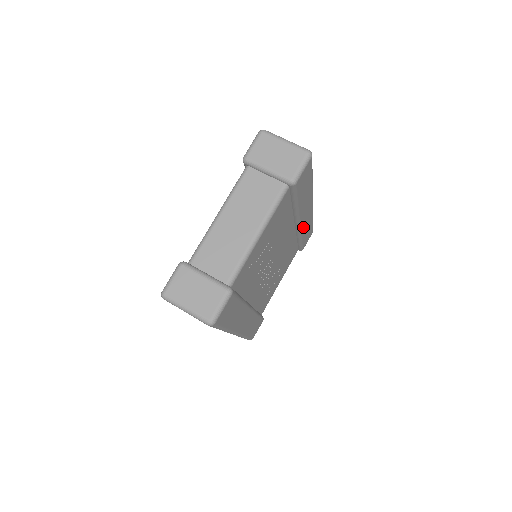
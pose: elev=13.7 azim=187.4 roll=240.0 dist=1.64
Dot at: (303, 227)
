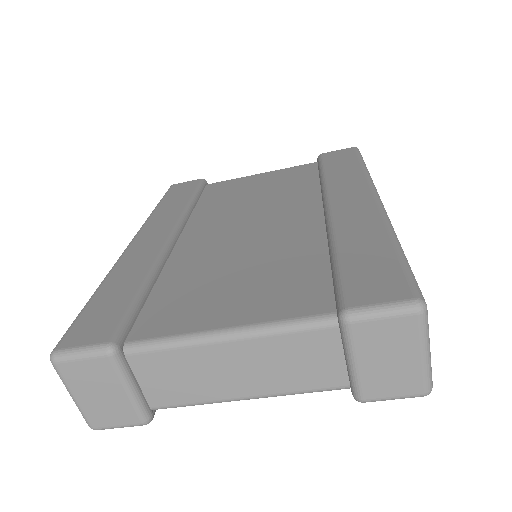
Dot at: occluded
